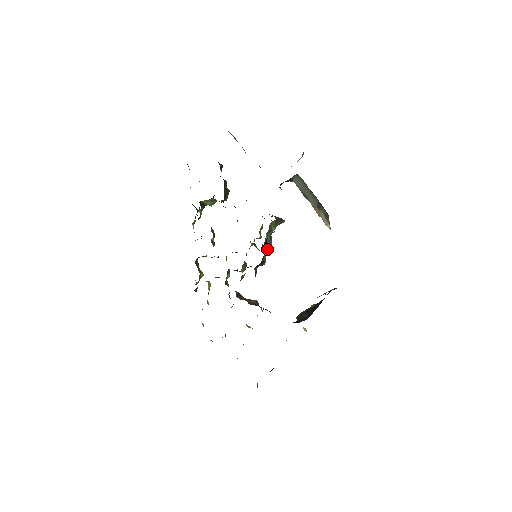
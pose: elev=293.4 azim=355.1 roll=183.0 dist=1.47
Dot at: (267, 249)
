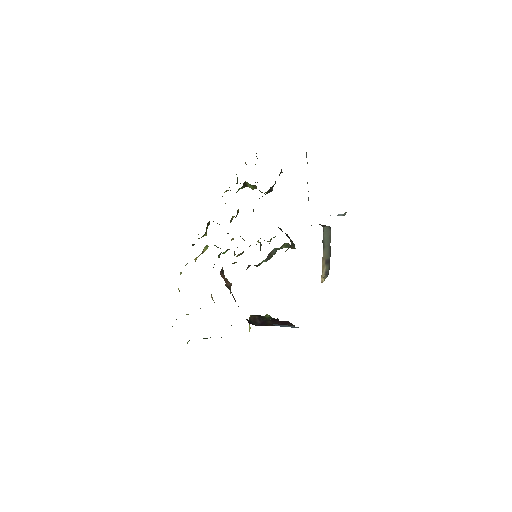
Dot at: (268, 258)
